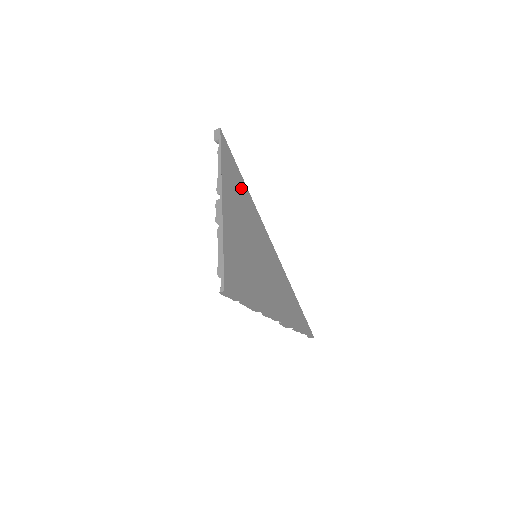
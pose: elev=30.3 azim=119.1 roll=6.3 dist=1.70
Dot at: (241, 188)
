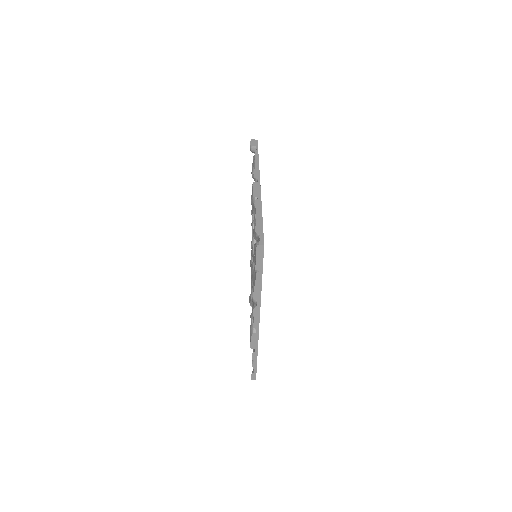
Dot at: occluded
